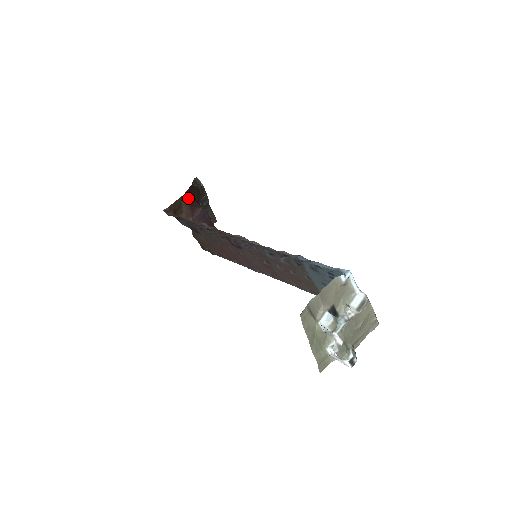
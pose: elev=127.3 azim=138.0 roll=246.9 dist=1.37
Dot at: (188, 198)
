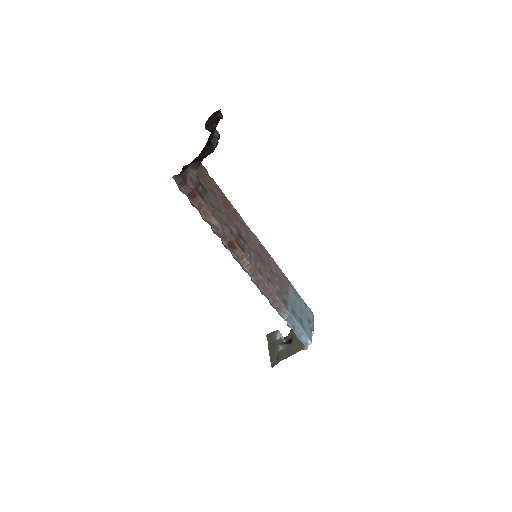
Dot at: (203, 152)
